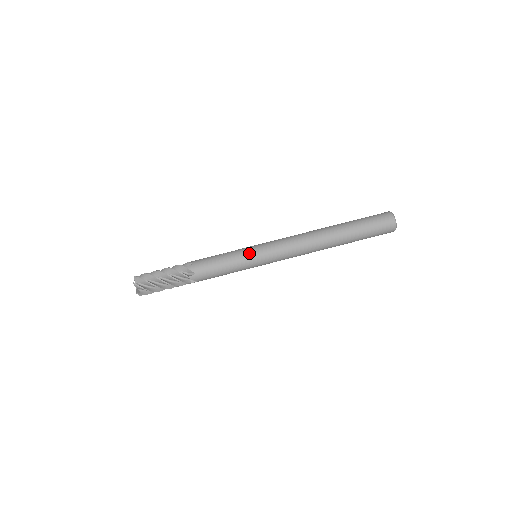
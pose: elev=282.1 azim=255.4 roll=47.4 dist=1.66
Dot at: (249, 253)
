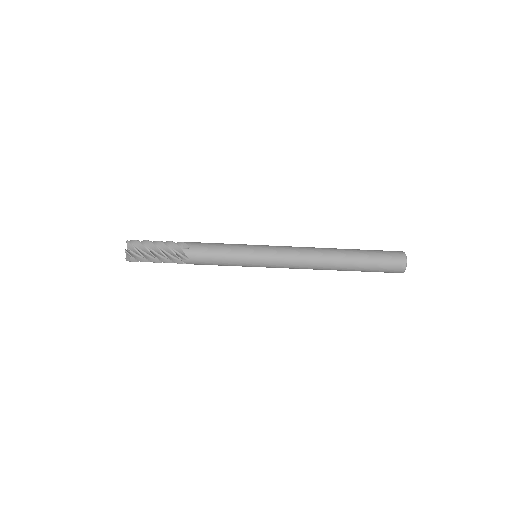
Dot at: (249, 265)
